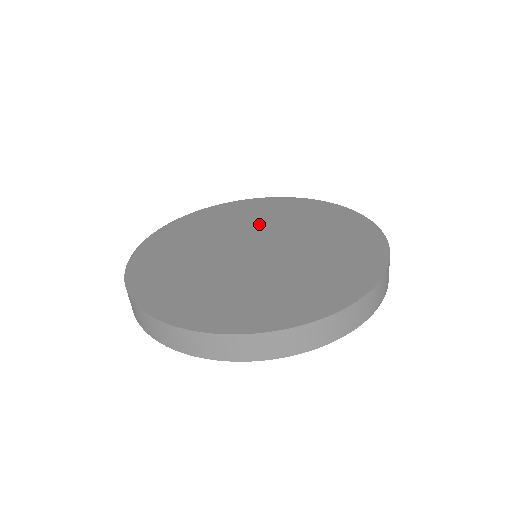
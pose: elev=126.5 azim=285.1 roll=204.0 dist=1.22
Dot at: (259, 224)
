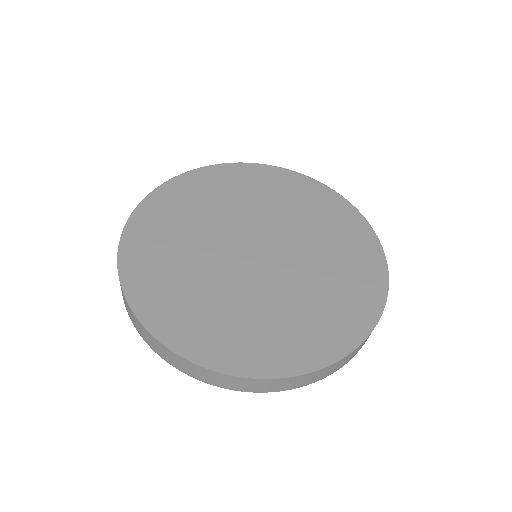
Dot at: (296, 225)
